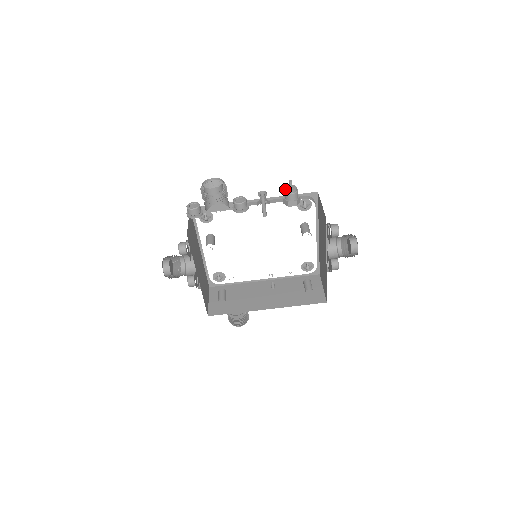
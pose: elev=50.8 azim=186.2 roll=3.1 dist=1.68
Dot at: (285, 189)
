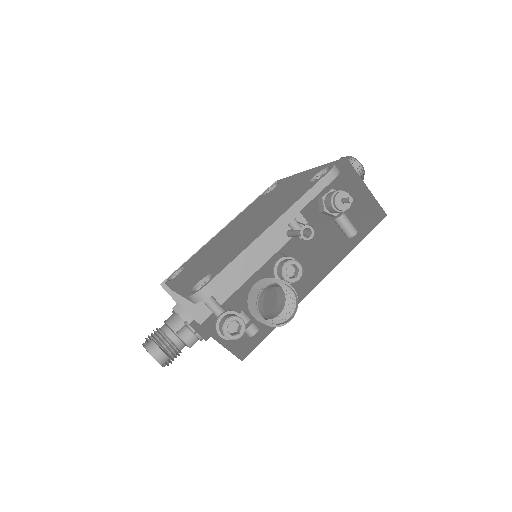
Dot at: (338, 209)
